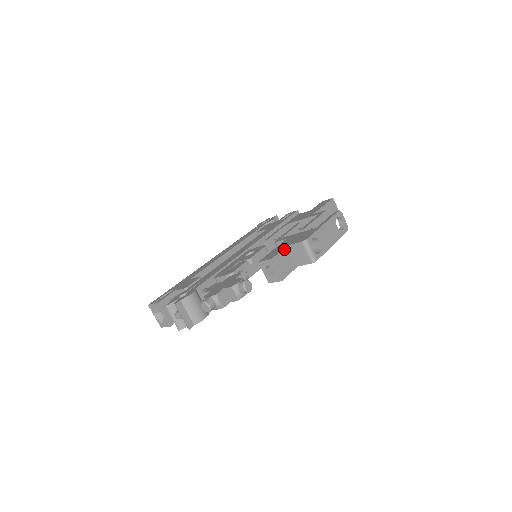
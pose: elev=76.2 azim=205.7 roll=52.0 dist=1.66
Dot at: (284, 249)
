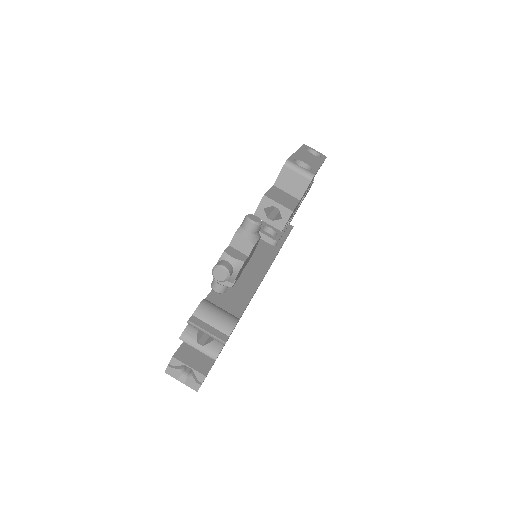
Dot at: (272, 188)
